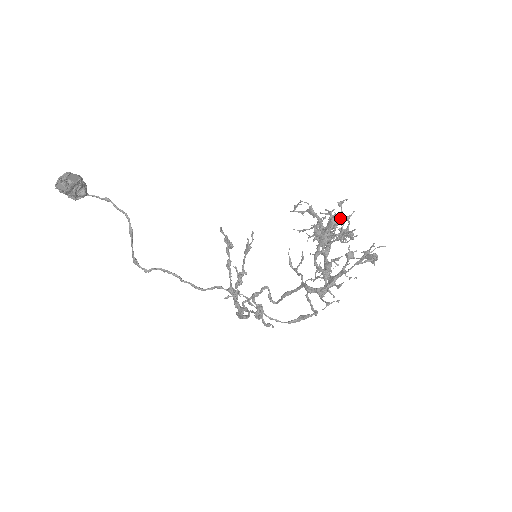
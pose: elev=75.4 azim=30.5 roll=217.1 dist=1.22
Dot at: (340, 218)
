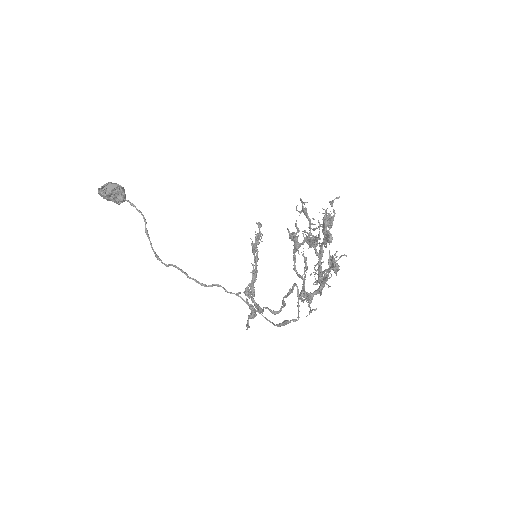
Dot at: (318, 221)
